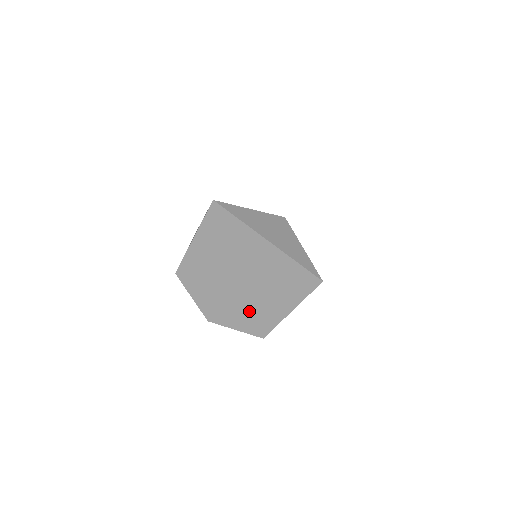
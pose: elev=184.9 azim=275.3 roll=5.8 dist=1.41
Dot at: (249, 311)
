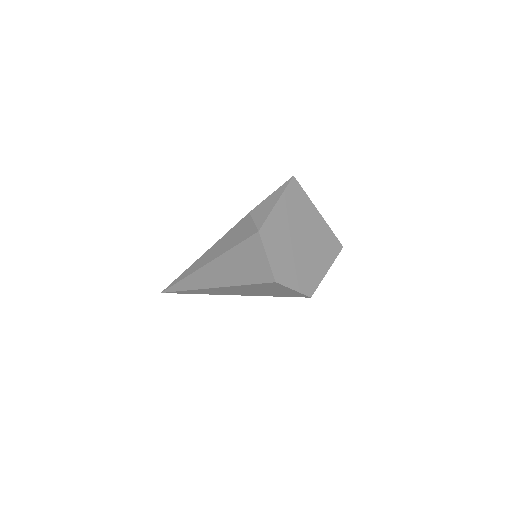
Dot at: (305, 271)
